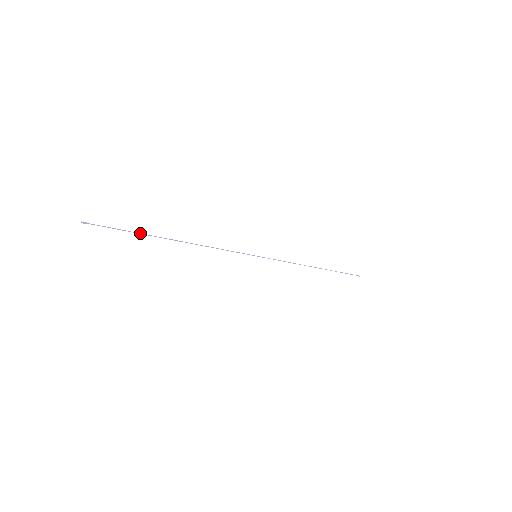
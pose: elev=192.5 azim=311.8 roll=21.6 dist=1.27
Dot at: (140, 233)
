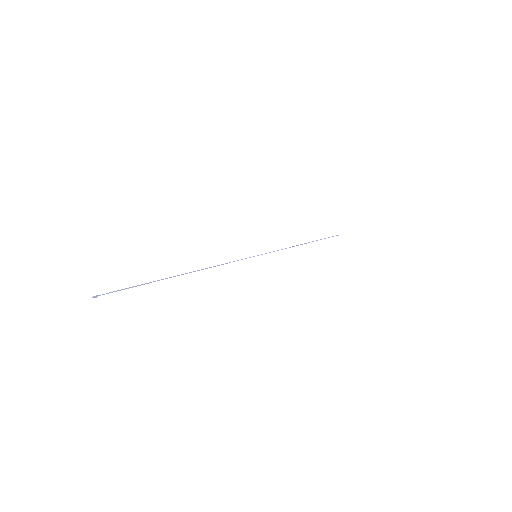
Dot at: (151, 282)
